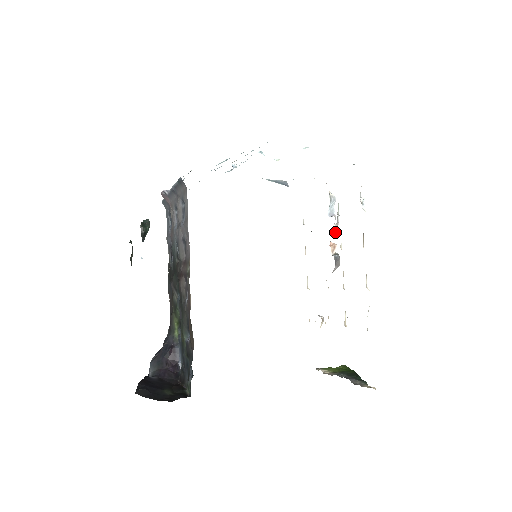
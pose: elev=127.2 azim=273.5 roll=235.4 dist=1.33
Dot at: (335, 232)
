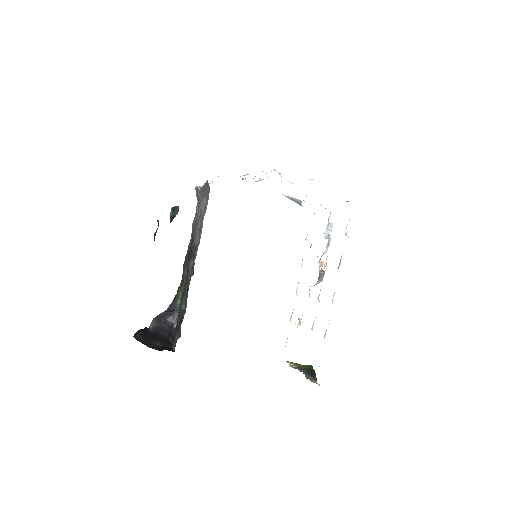
Dot at: (326, 252)
